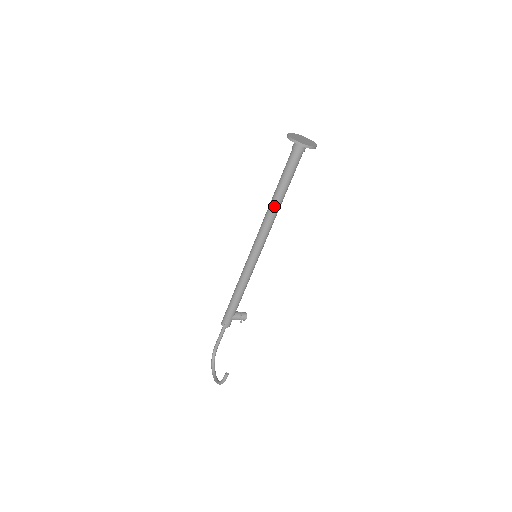
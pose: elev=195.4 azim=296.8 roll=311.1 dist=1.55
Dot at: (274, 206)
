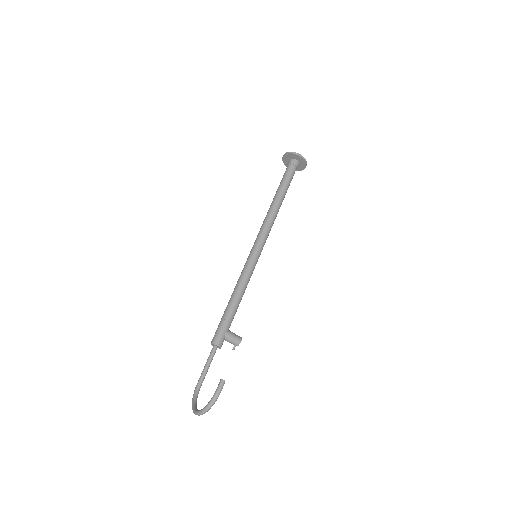
Dot at: (274, 206)
